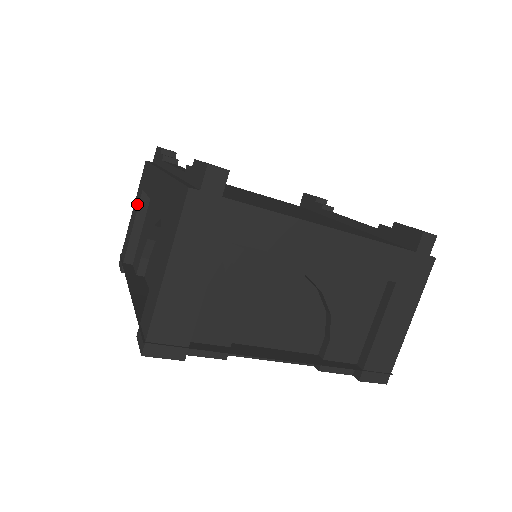
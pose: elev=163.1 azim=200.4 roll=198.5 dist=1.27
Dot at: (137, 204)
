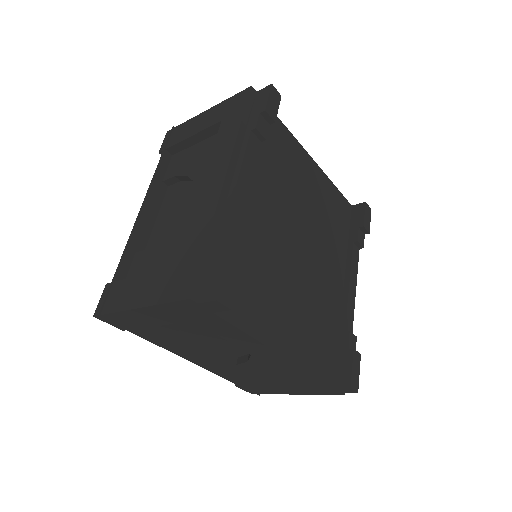
Dot at: (210, 121)
